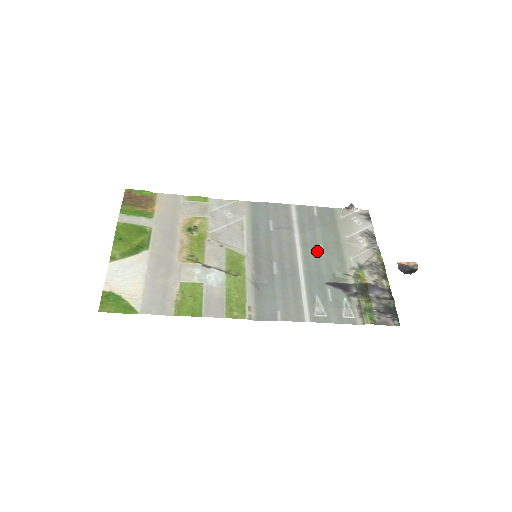
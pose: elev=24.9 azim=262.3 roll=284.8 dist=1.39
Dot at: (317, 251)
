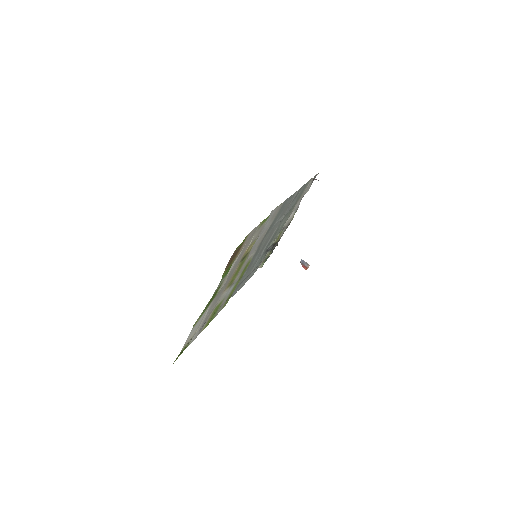
Dot at: occluded
